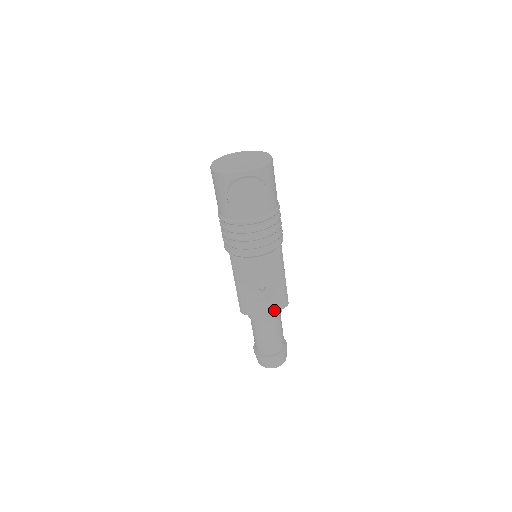
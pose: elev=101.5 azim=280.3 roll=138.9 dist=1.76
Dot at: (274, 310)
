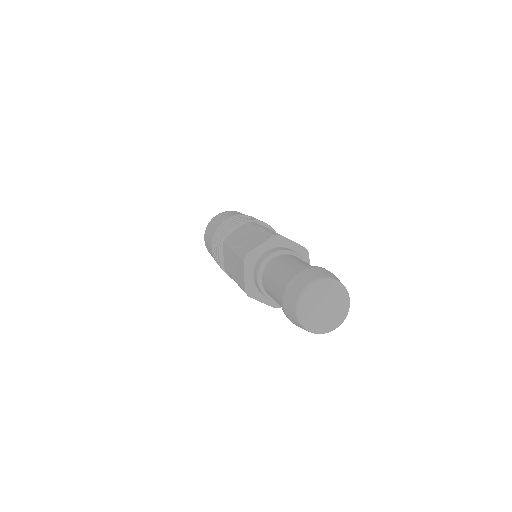
Dot at: (286, 238)
